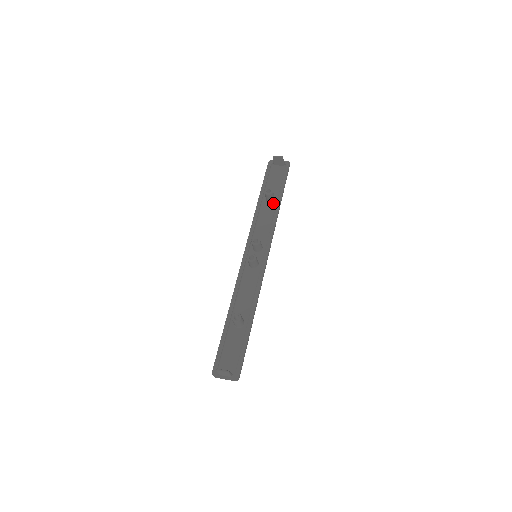
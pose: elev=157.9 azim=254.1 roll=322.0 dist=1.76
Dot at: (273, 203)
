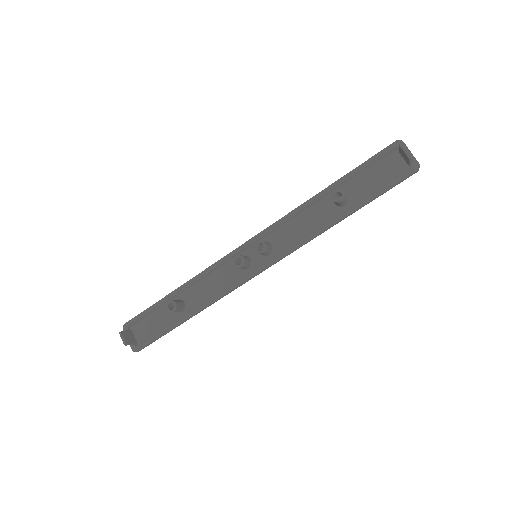
Dot at: (338, 209)
